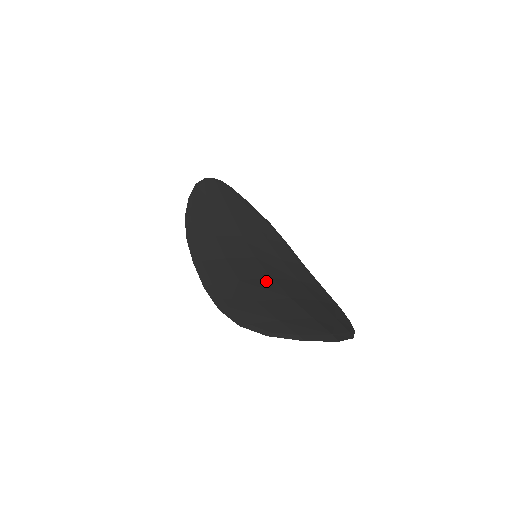
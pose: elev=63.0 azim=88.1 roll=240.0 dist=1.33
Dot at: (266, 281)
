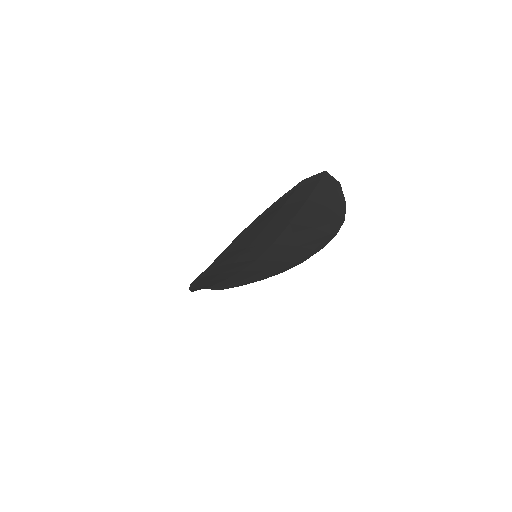
Dot at: occluded
